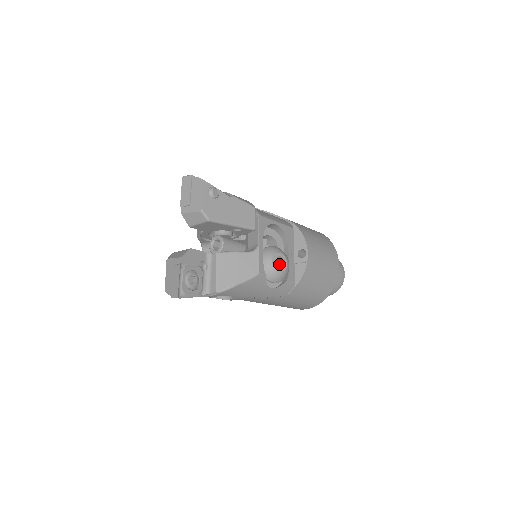
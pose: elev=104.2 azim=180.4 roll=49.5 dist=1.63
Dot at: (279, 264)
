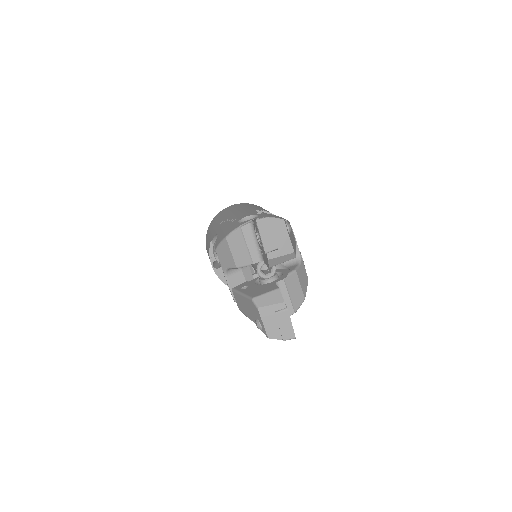
Dot at: occluded
